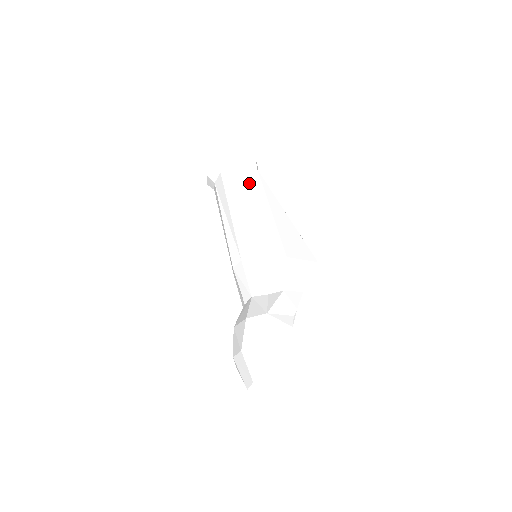
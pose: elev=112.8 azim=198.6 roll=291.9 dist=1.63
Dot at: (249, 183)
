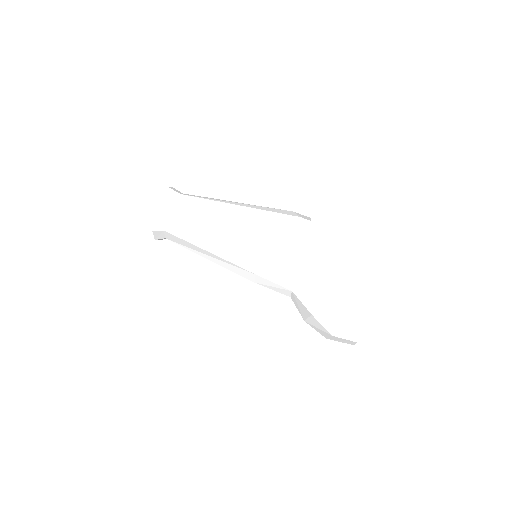
Dot at: (192, 215)
